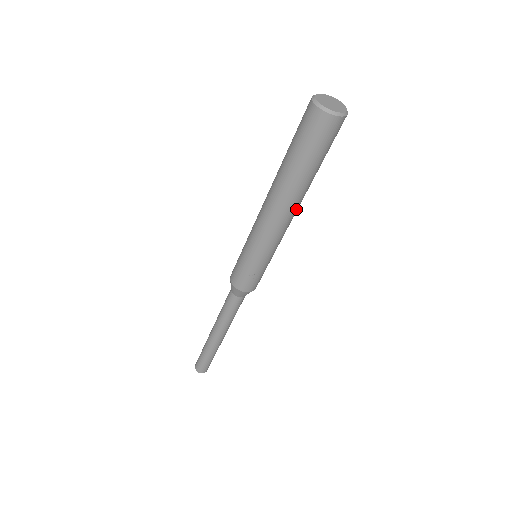
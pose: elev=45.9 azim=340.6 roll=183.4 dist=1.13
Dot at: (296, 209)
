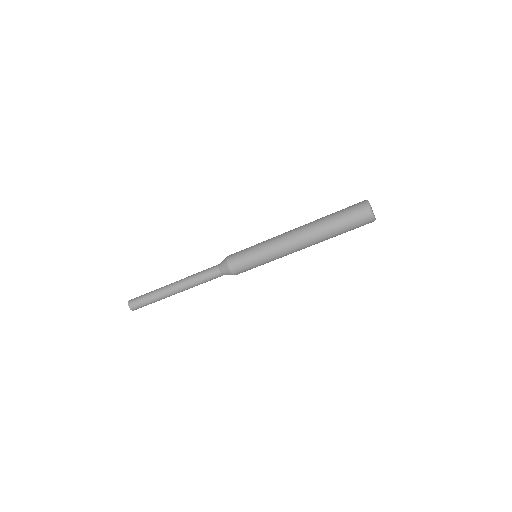
Dot at: (308, 246)
